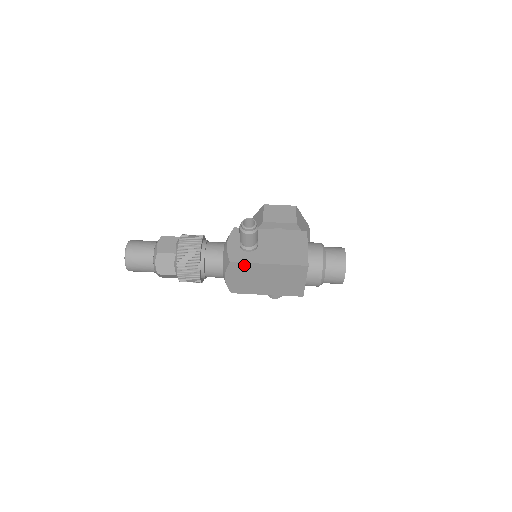
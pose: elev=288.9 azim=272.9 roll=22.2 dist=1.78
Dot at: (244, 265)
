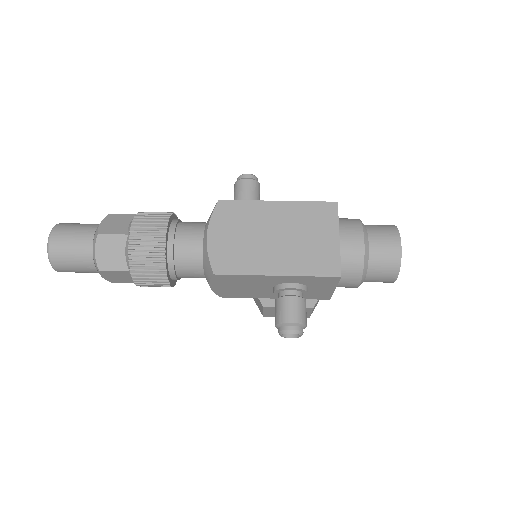
Dot at: (239, 206)
